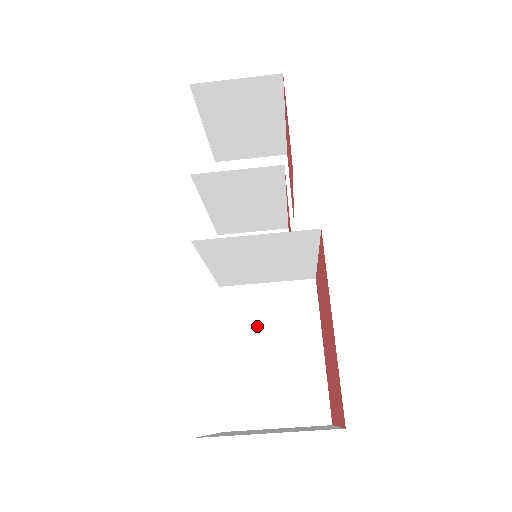
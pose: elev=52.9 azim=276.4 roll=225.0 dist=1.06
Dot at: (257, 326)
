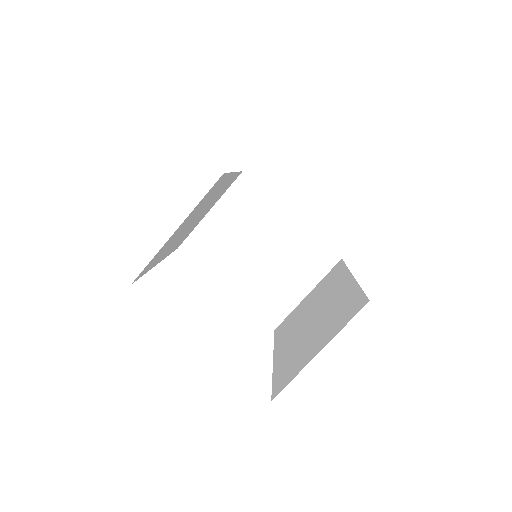
Dot at: (300, 319)
